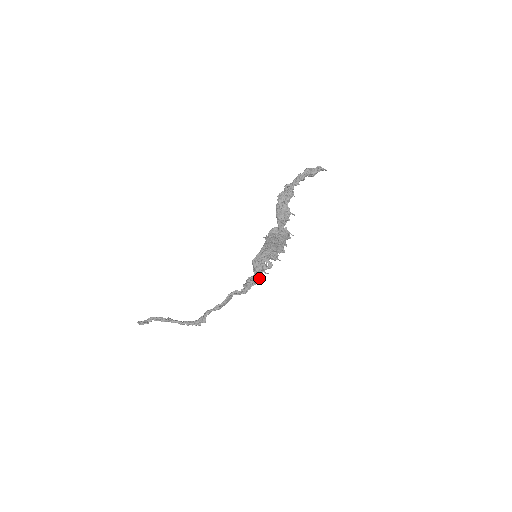
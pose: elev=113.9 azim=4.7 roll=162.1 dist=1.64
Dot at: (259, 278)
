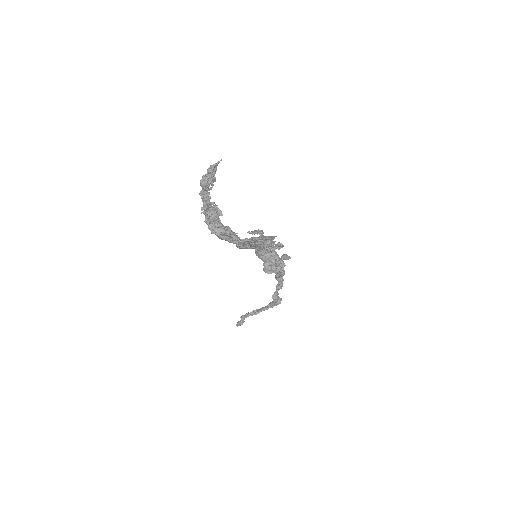
Dot at: (283, 257)
